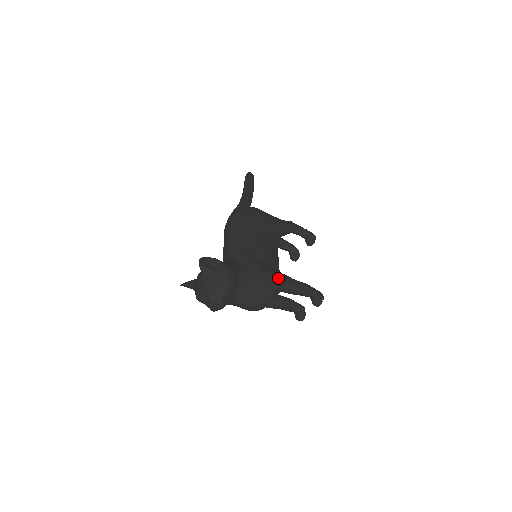
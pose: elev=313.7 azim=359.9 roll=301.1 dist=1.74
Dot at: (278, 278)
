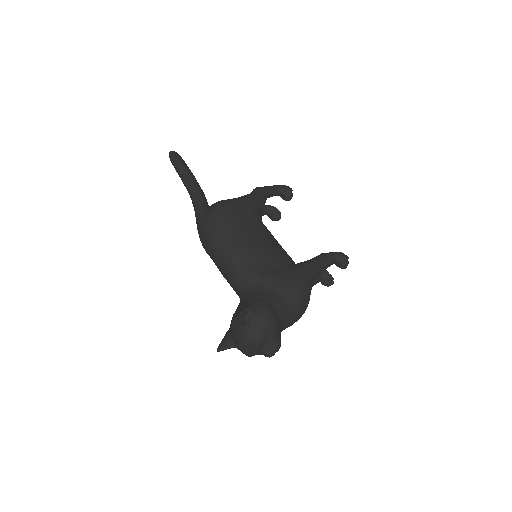
Dot at: (304, 274)
